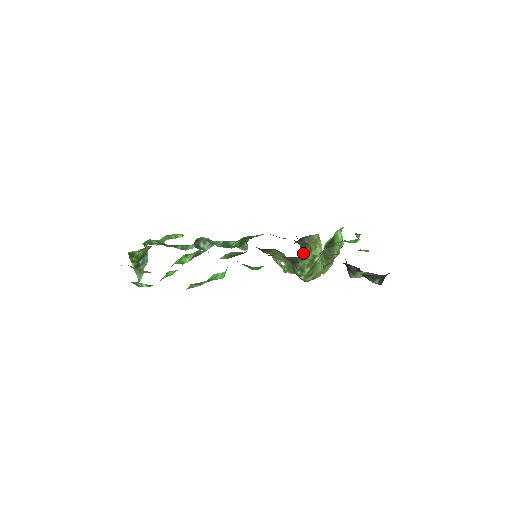
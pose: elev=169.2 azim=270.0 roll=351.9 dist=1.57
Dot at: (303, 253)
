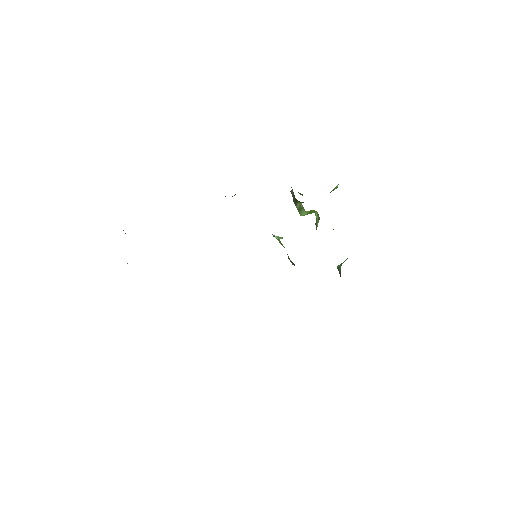
Dot at: (294, 201)
